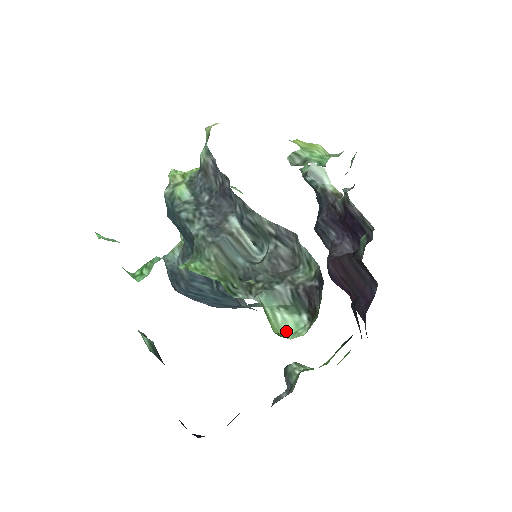
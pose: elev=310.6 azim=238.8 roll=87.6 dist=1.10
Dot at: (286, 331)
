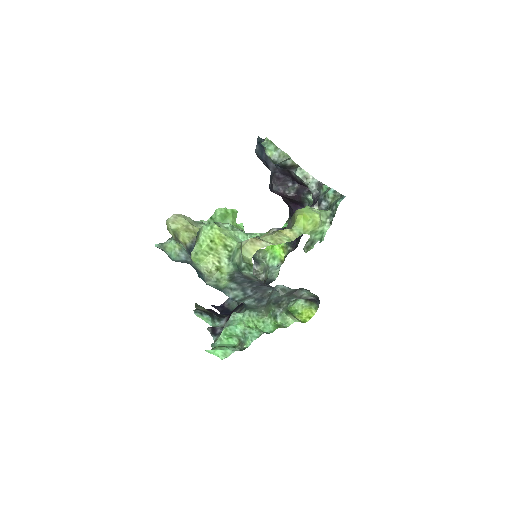
Dot at: (293, 305)
